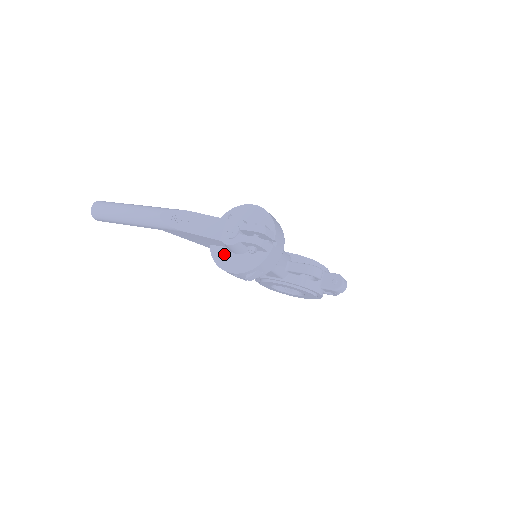
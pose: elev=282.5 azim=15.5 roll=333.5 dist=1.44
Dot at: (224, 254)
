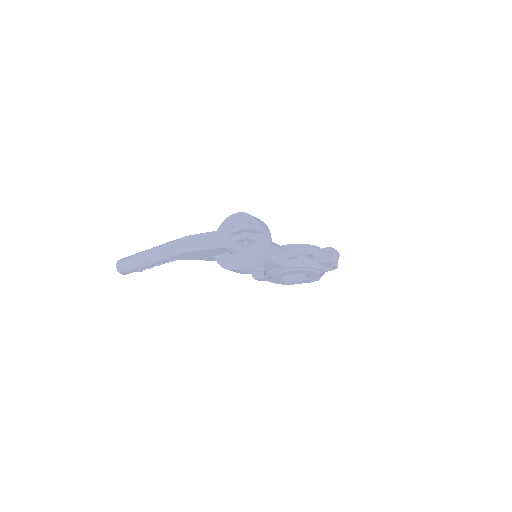
Dot at: (227, 258)
